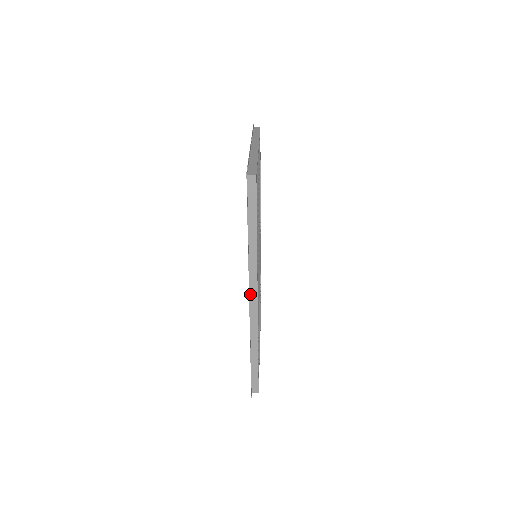
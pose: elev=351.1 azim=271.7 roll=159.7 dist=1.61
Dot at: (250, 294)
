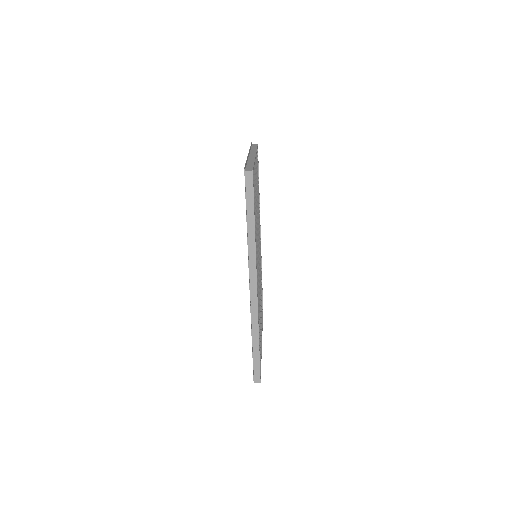
Dot at: (250, 282)
